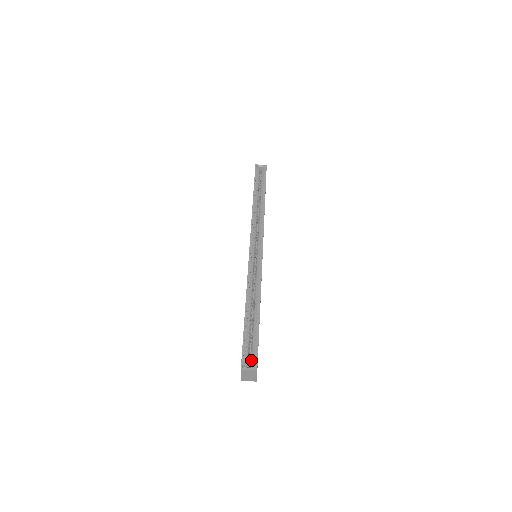
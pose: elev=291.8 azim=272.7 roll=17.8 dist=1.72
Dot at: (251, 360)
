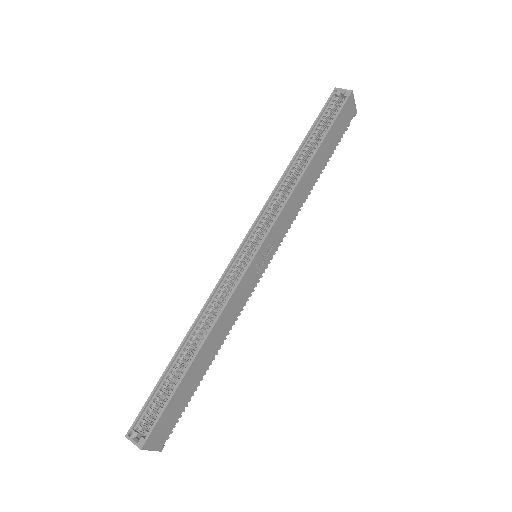
Dot at: (147, 428)
